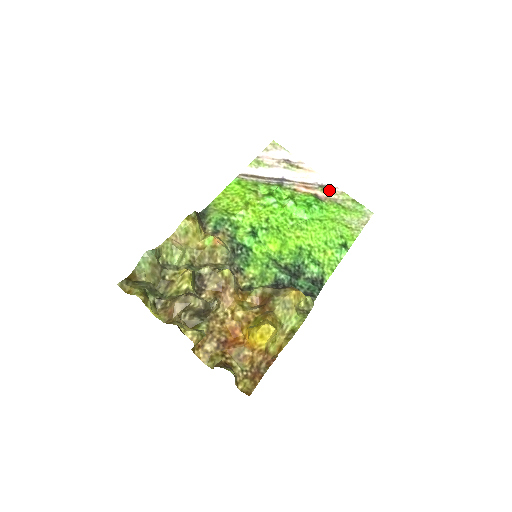
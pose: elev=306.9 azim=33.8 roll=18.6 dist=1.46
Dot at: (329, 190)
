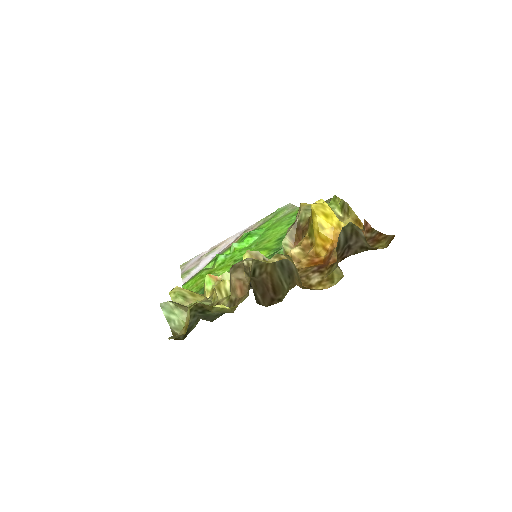
Dot at: (249, 229)
